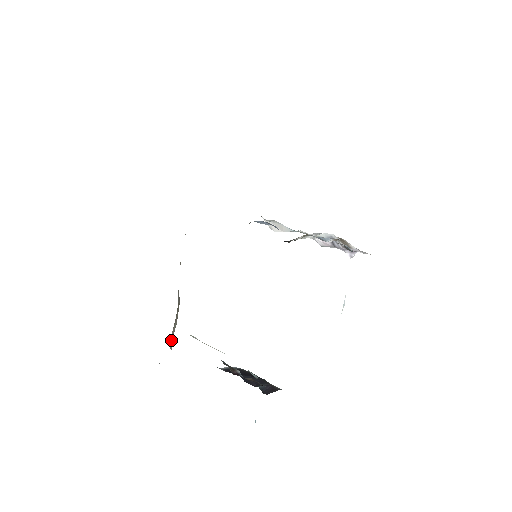
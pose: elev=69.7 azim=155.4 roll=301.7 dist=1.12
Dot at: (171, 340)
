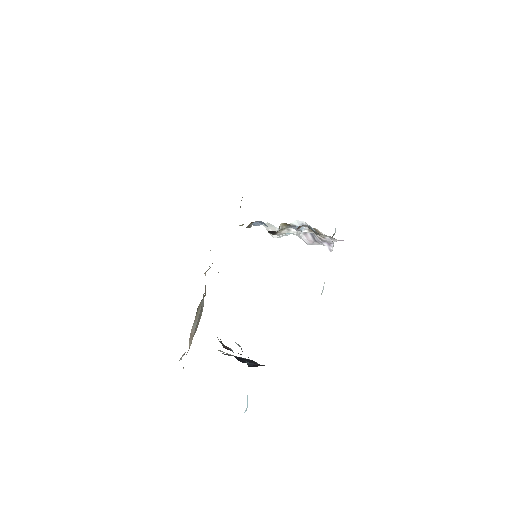
Dot at: (190, 337)
